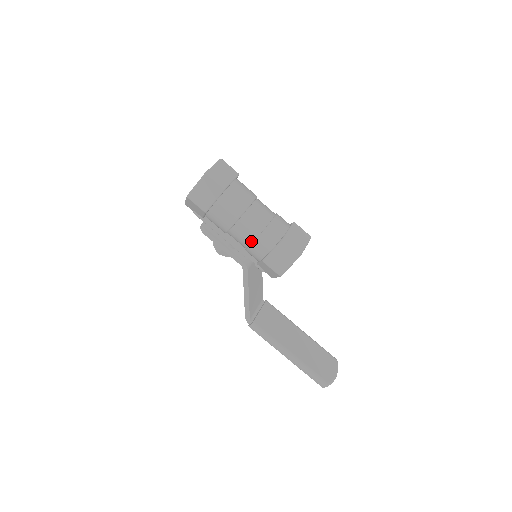
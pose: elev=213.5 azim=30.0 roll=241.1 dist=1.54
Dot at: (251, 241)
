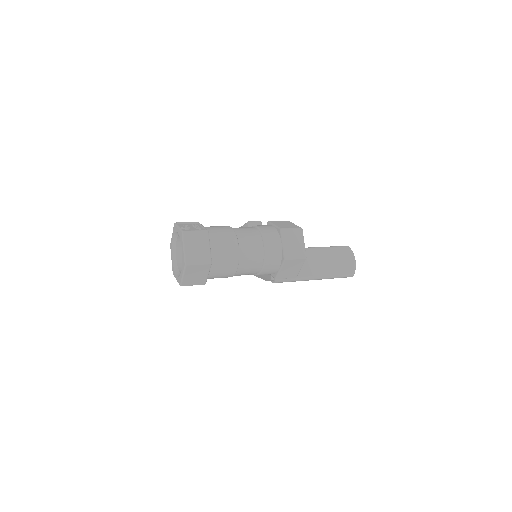
Dot at: (256, 273)
